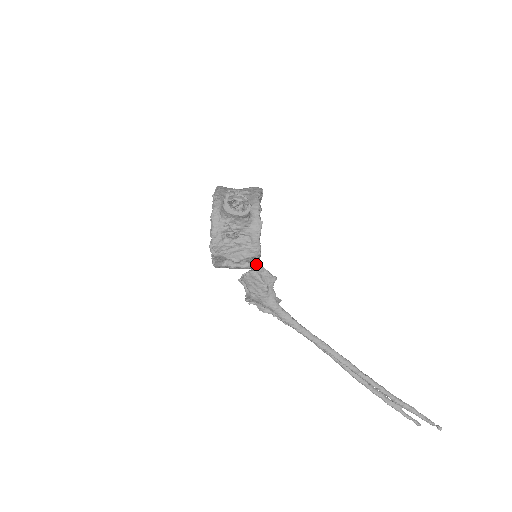
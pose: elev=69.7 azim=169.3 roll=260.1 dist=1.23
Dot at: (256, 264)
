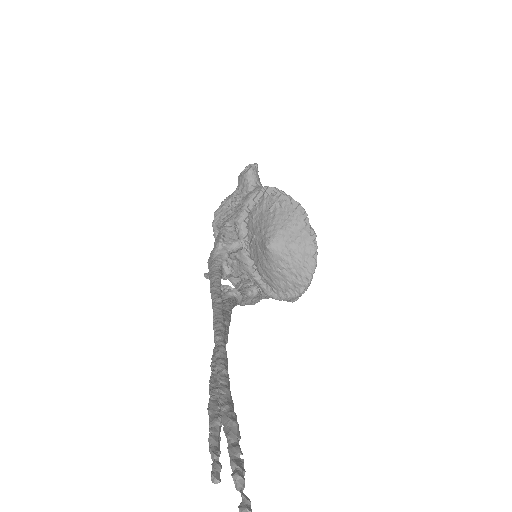
Dot at: occluded
